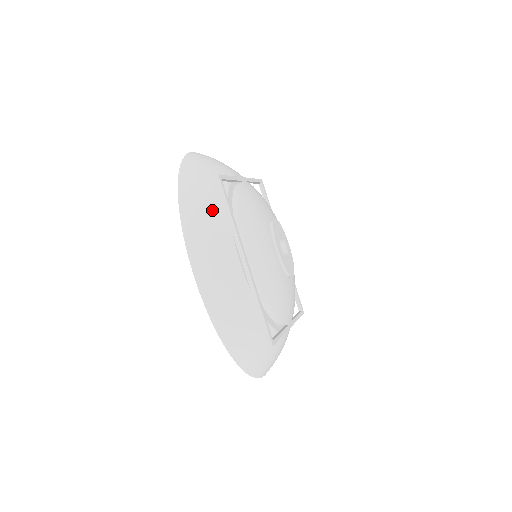
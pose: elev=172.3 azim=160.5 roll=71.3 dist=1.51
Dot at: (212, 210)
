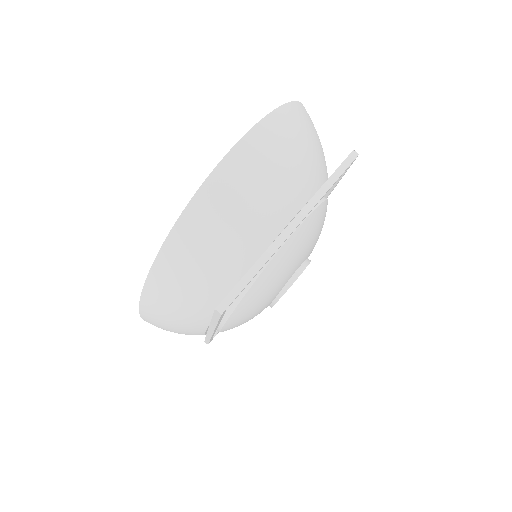
Dot at: (194, 306)
